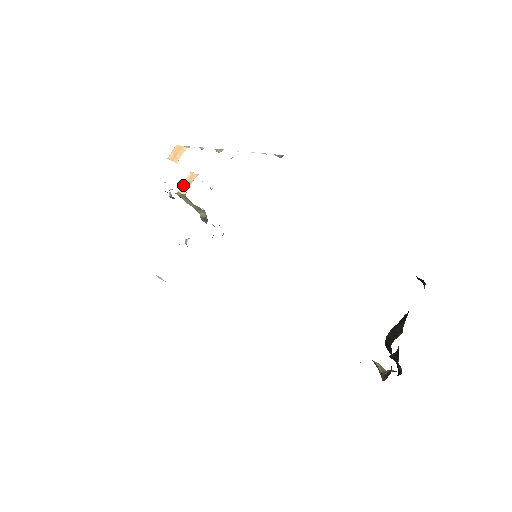
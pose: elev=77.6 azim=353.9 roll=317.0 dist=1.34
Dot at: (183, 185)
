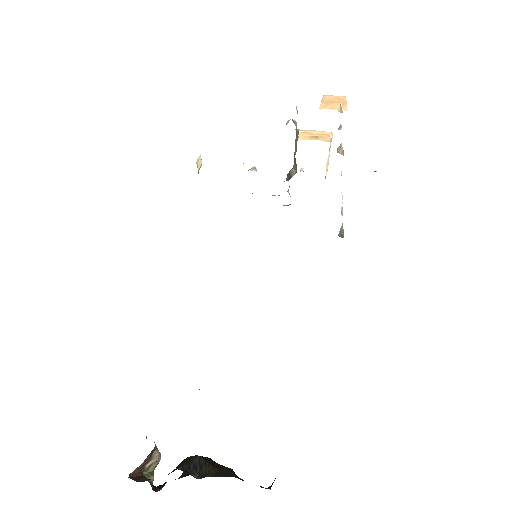
Dot at: (310, 131)
